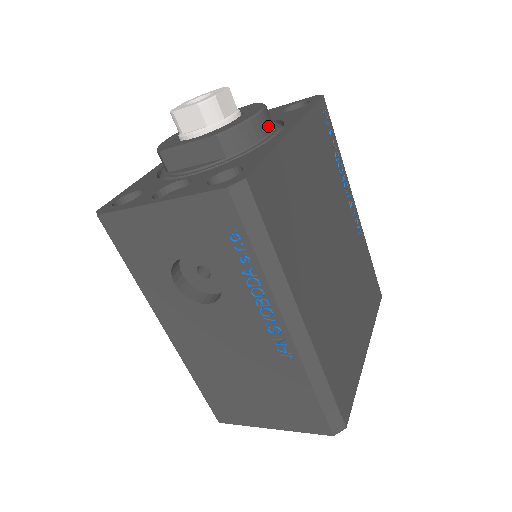
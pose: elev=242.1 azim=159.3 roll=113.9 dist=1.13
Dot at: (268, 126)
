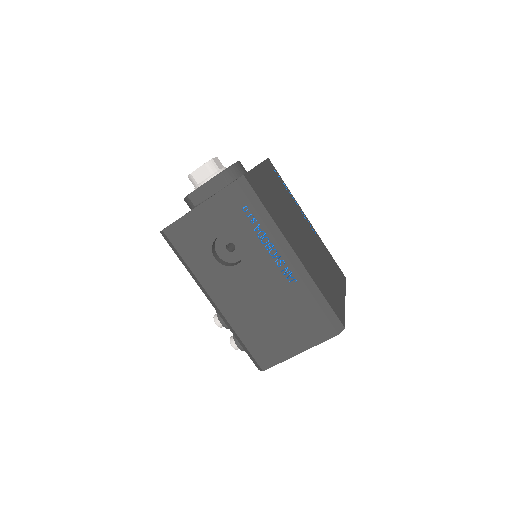
Dot at: (244, 169)
